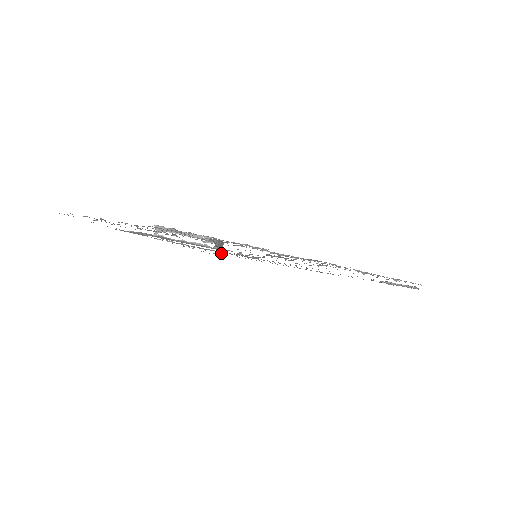
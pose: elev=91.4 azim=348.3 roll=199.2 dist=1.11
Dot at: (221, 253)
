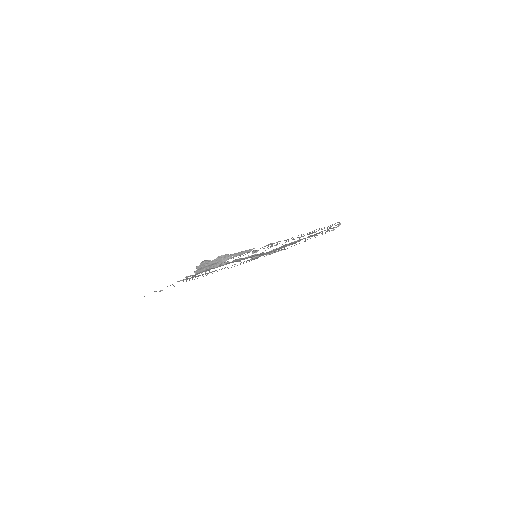
Dot at: occluded
